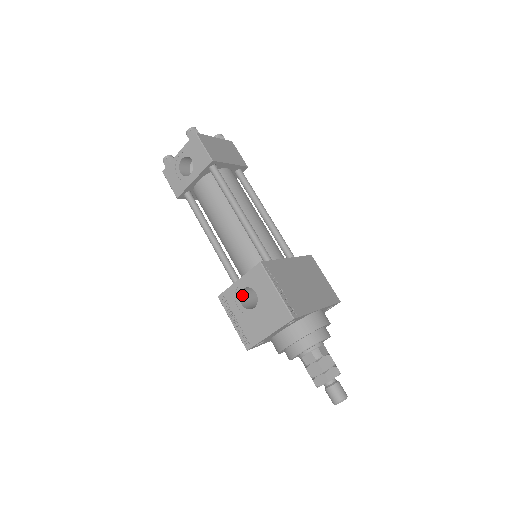
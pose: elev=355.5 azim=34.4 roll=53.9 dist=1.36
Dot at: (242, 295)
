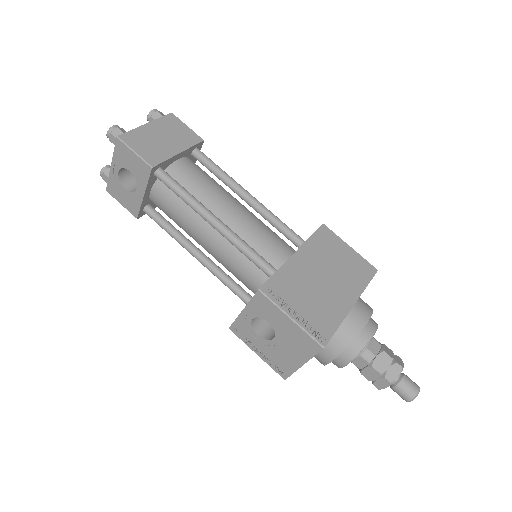
Dot at: (255, 323)
